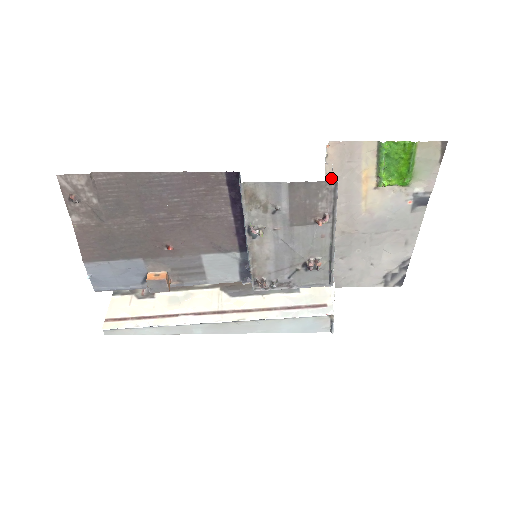
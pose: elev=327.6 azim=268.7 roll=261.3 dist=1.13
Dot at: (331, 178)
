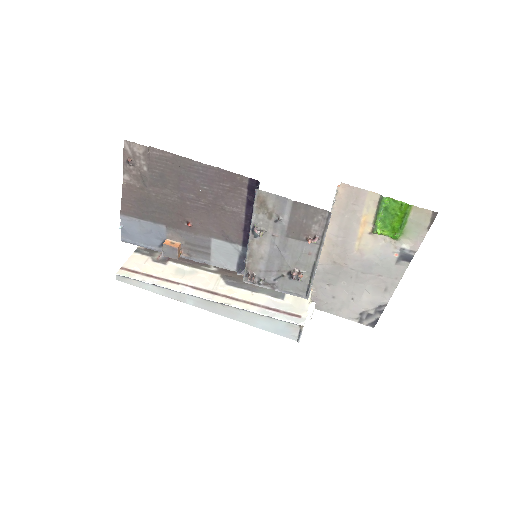
Dot at: (336, 213)
